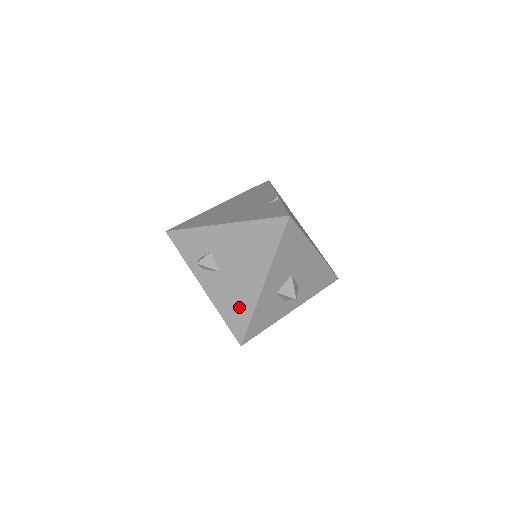
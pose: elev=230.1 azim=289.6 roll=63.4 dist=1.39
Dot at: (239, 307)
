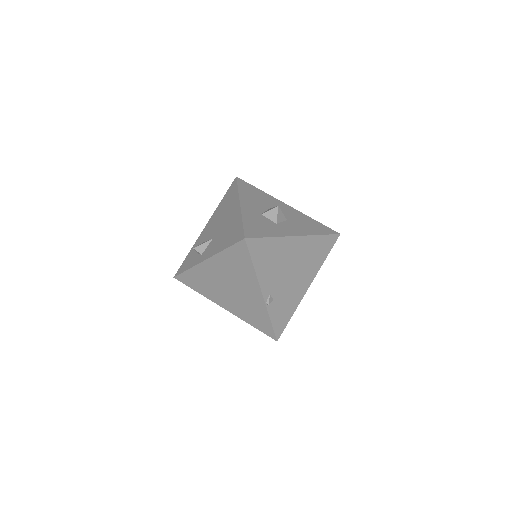
Dot at: (232, 230)
